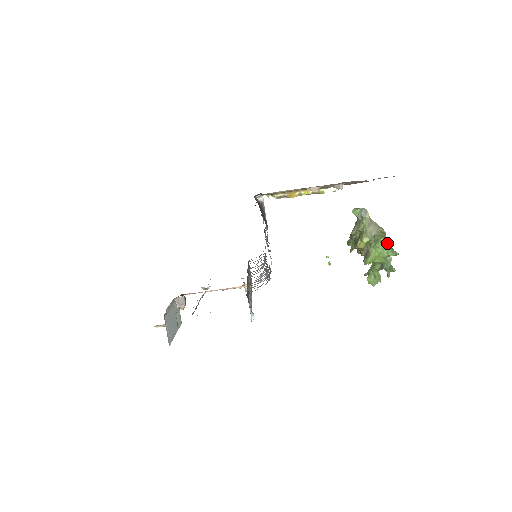
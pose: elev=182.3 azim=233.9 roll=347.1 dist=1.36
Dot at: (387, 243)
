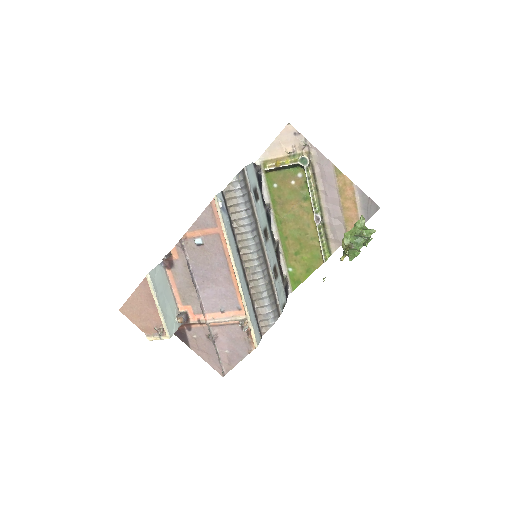
Dot at: occluded
